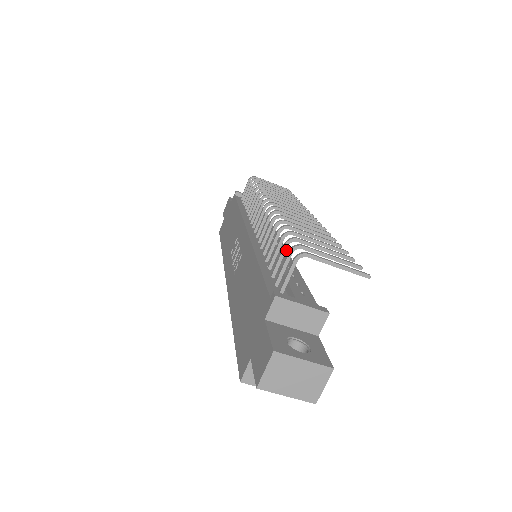
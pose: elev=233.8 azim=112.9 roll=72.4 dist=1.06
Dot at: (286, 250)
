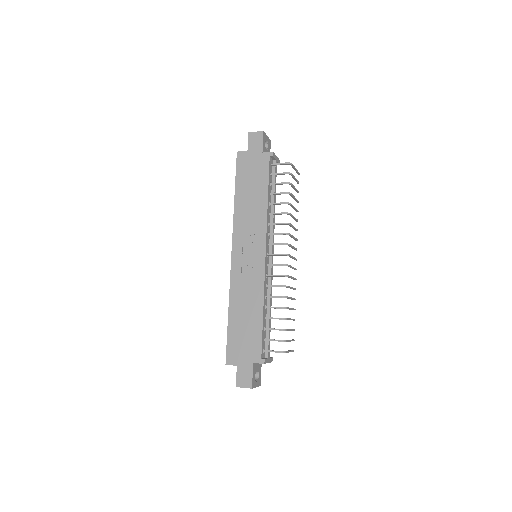
Dot at: occluded
